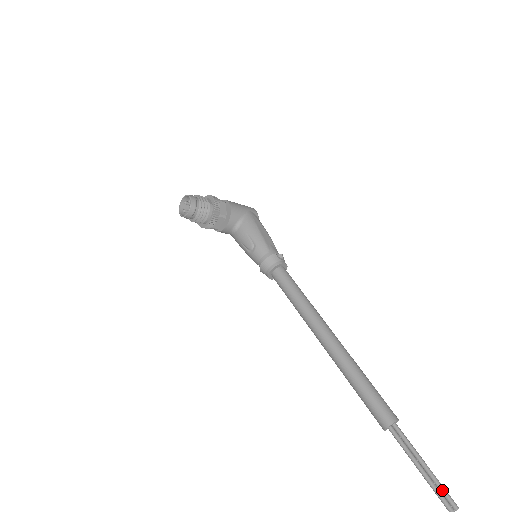
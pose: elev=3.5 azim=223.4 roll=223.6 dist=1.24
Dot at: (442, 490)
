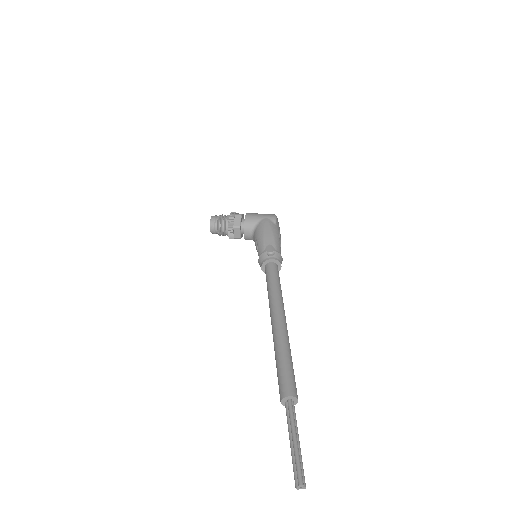
Dot at: (296, 465)
